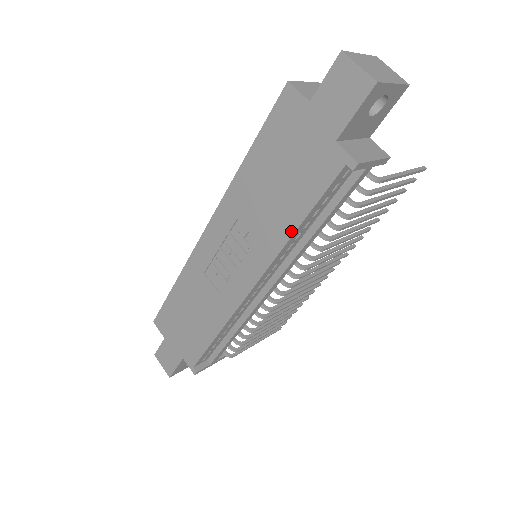
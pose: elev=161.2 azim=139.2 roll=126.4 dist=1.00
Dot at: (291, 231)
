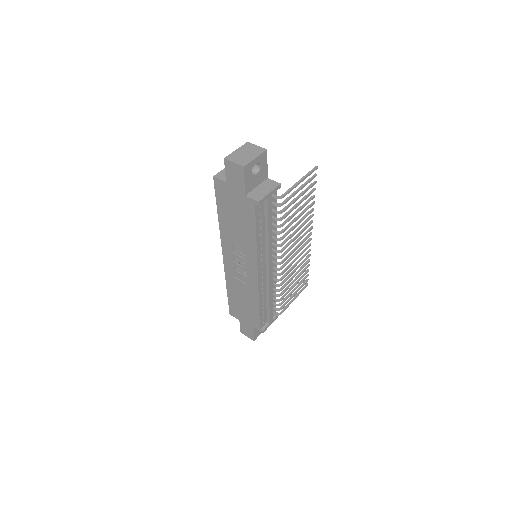
Dot at: (255, 241)
